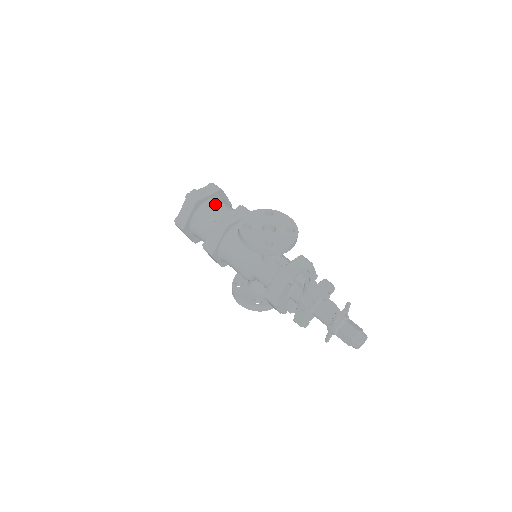
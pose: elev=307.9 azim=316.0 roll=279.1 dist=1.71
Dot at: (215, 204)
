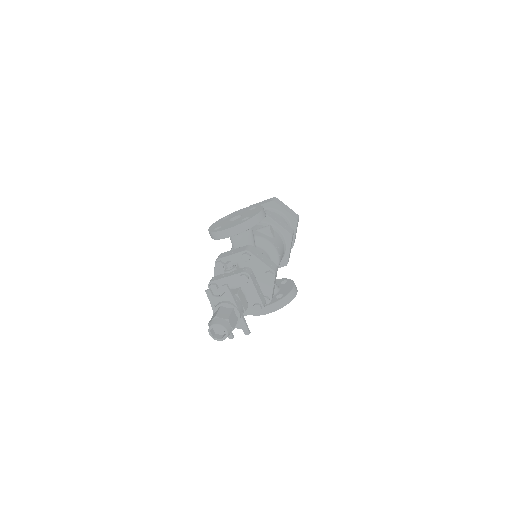
Dot at: occluded
